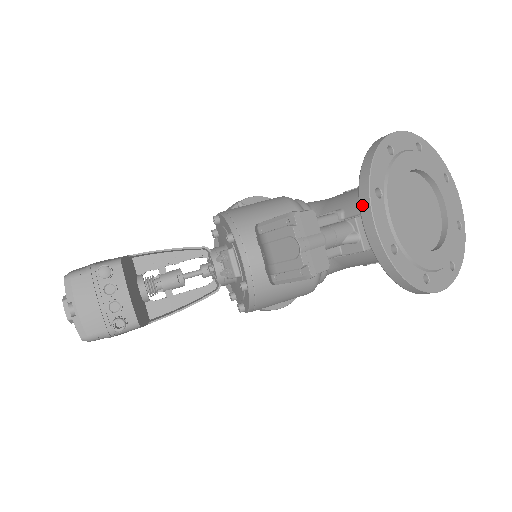
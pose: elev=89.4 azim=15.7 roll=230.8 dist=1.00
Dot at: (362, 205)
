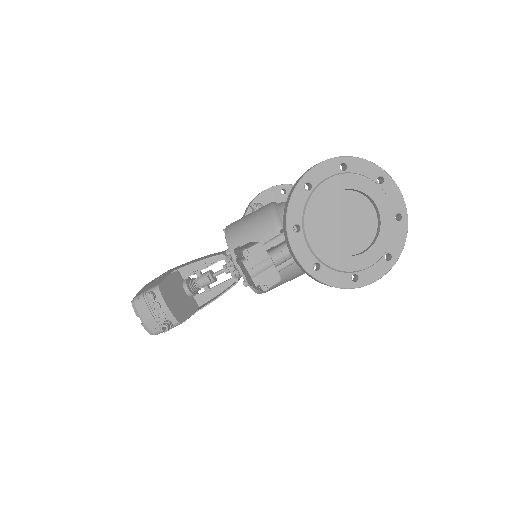
Dot at: (286, 240)
